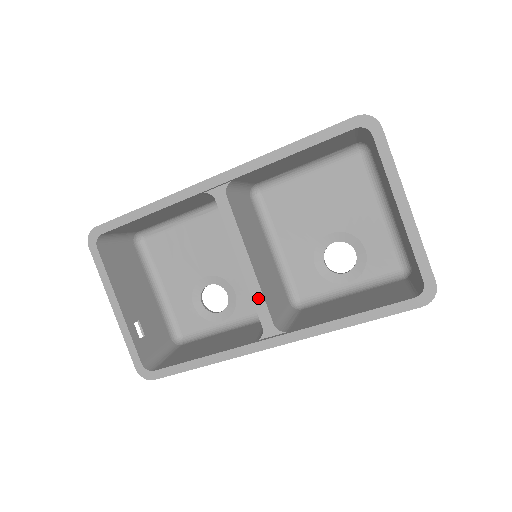
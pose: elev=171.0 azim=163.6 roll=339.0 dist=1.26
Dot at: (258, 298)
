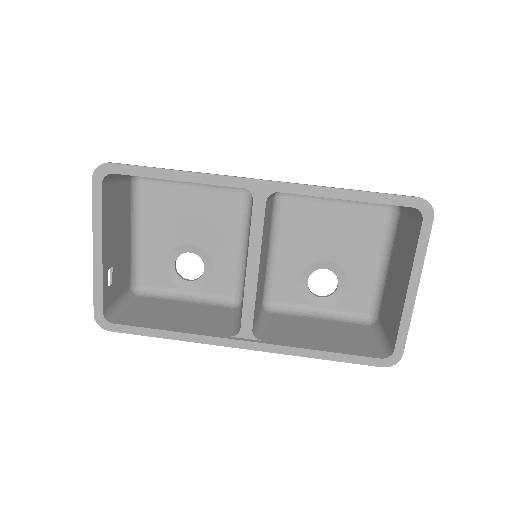
Dot at: (249, 303)
